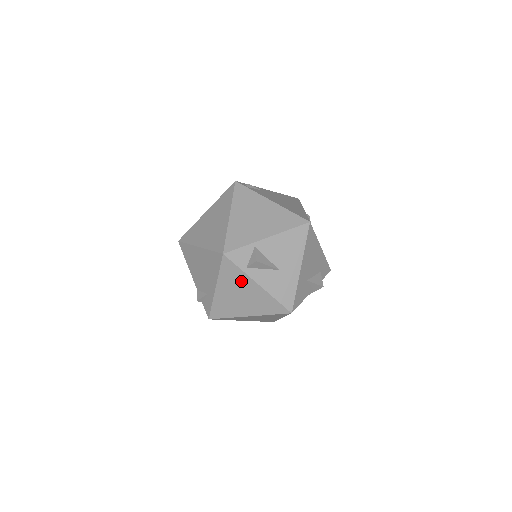
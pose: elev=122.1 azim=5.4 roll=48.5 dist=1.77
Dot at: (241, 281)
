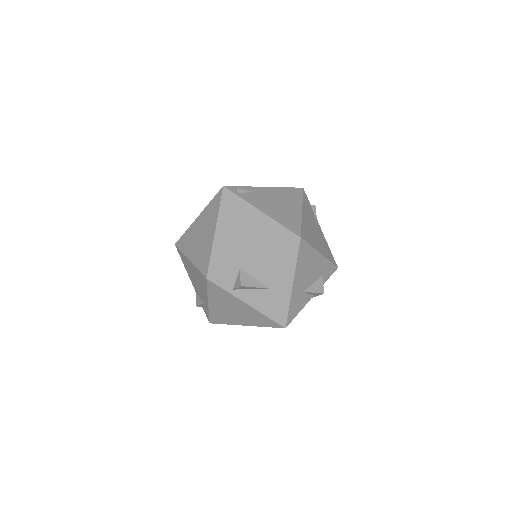
Dot at: (230, 300)
